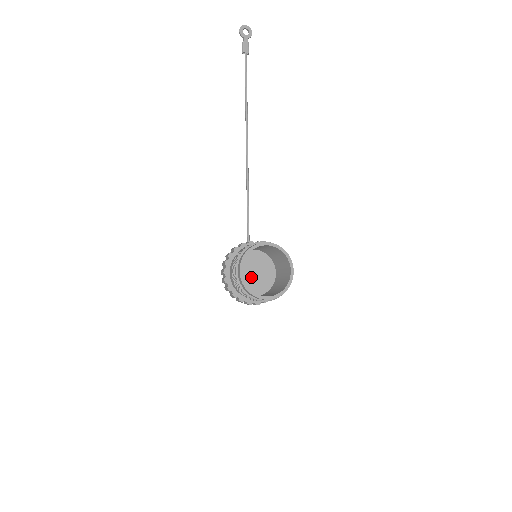
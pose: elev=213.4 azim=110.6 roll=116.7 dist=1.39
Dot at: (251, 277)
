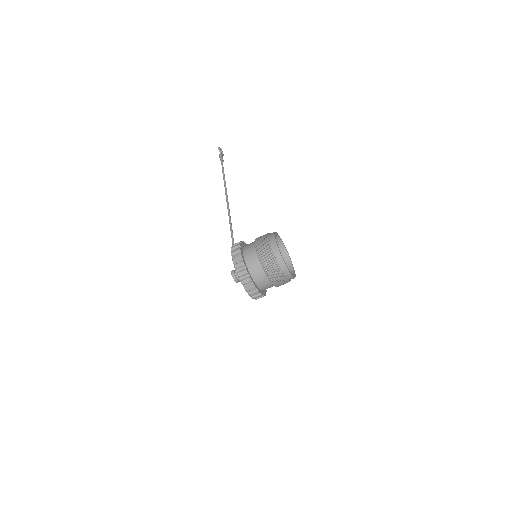
Dot at: occluded
